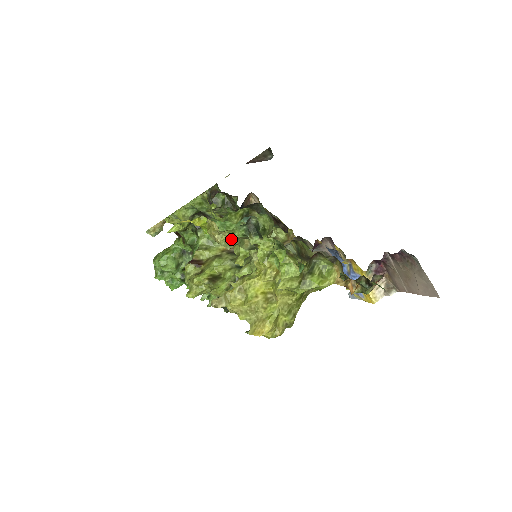
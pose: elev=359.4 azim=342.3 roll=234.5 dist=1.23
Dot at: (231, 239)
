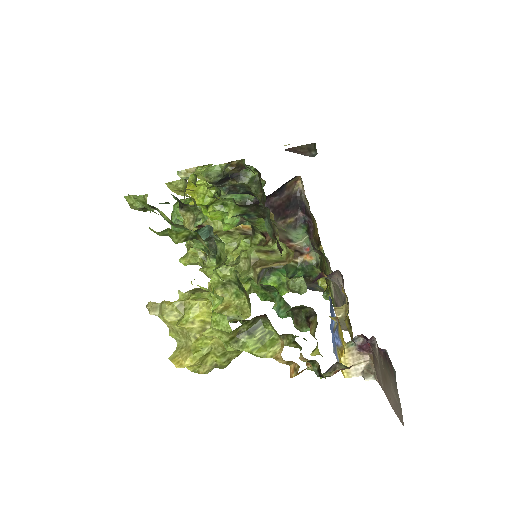
Dot at: occluded
